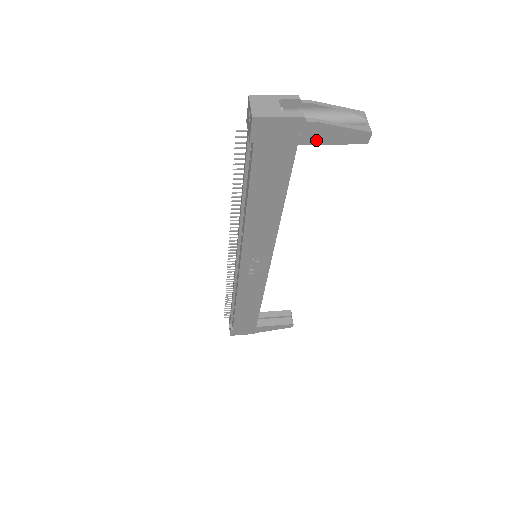
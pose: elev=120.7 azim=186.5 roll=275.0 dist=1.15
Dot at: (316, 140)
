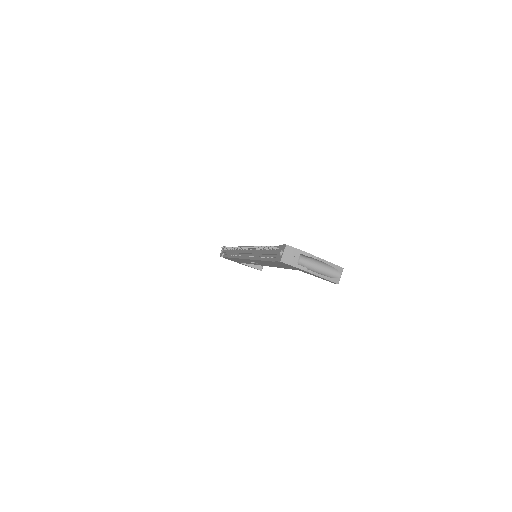
Dot at: occluded
